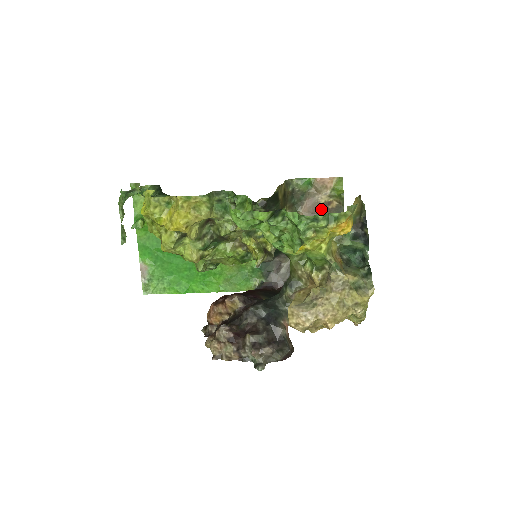
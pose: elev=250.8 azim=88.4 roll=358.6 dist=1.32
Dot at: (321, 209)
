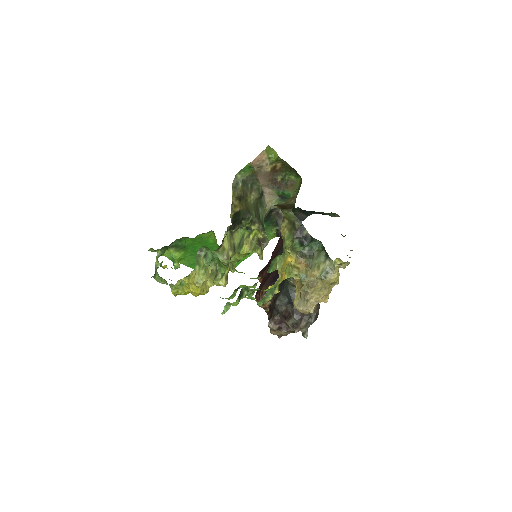
Dot at: (273, 174)
